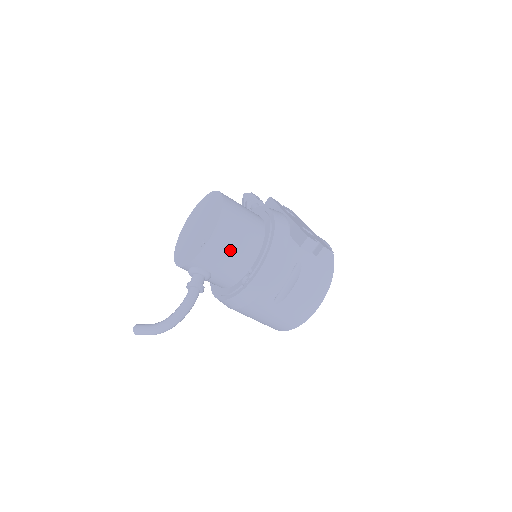
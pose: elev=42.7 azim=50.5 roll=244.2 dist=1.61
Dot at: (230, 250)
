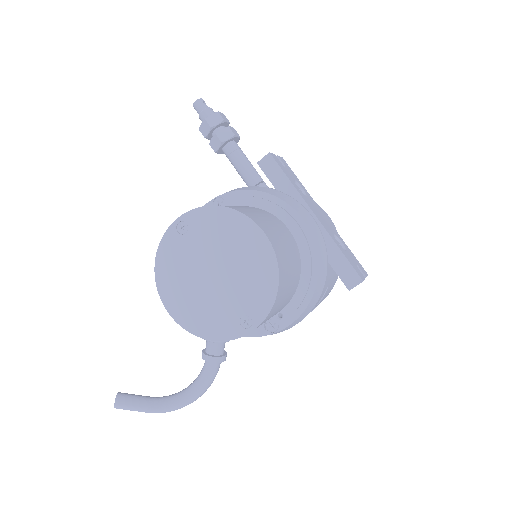
Dot at: occluded
